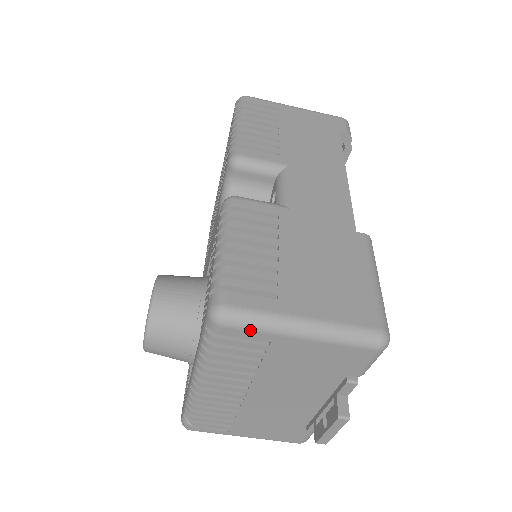
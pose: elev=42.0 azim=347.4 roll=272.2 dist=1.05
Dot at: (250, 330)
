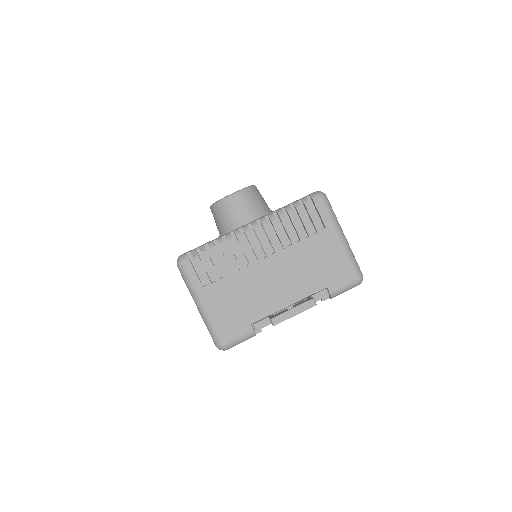
Dot at: (328, 212)
